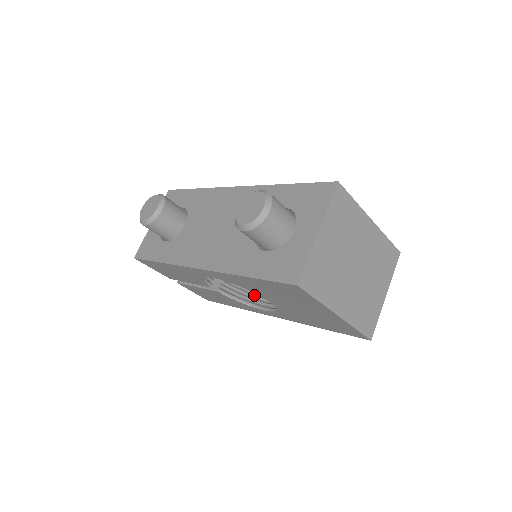
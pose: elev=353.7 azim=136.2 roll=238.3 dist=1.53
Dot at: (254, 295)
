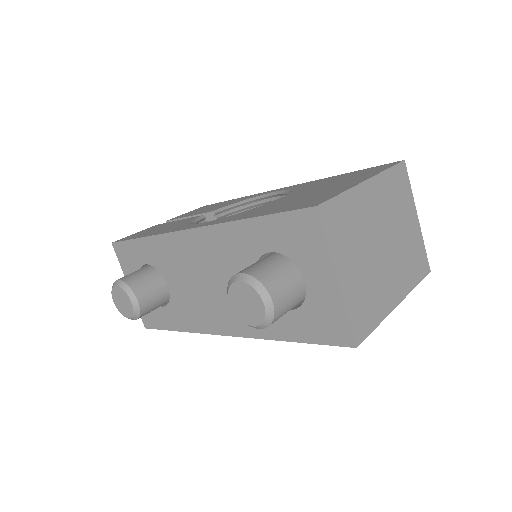
Dot at: occluded
